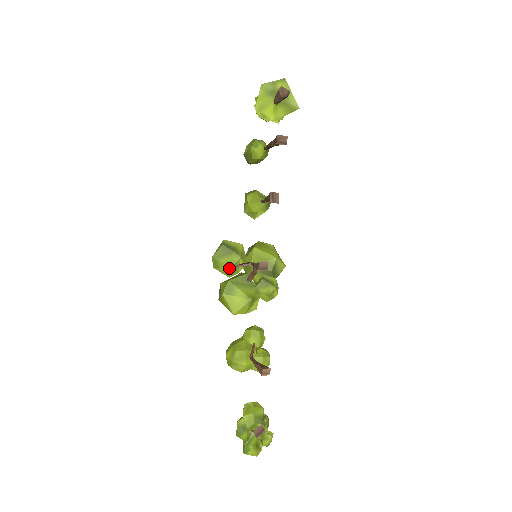
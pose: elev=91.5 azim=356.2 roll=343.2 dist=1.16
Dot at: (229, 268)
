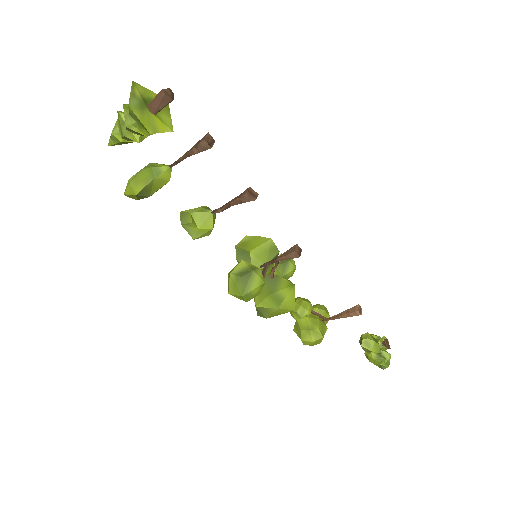
Dot at: (262, 286)
